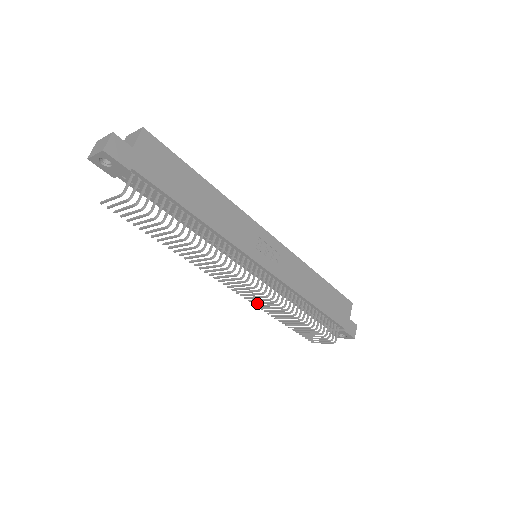
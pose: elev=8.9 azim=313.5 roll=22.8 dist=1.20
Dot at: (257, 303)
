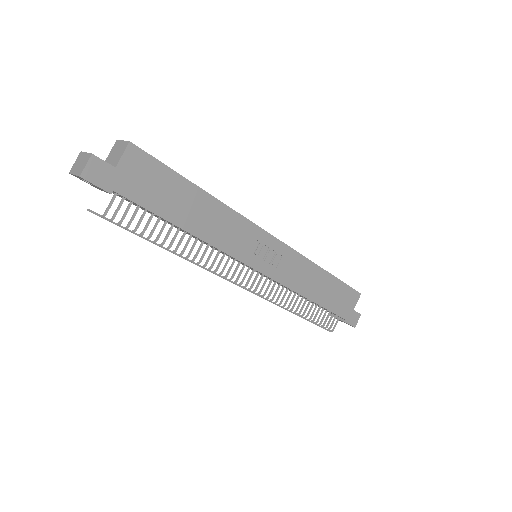
Dot at: occluded
